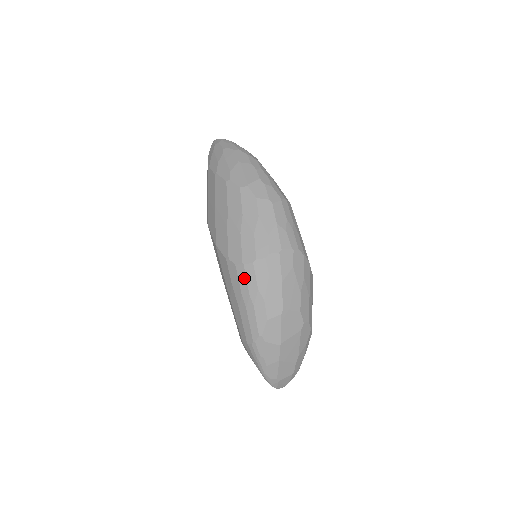
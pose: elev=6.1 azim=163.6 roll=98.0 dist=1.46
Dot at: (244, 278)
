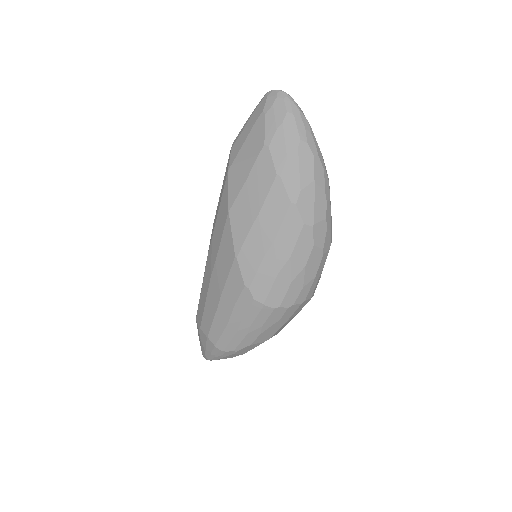
Dot at: (255, 314)
